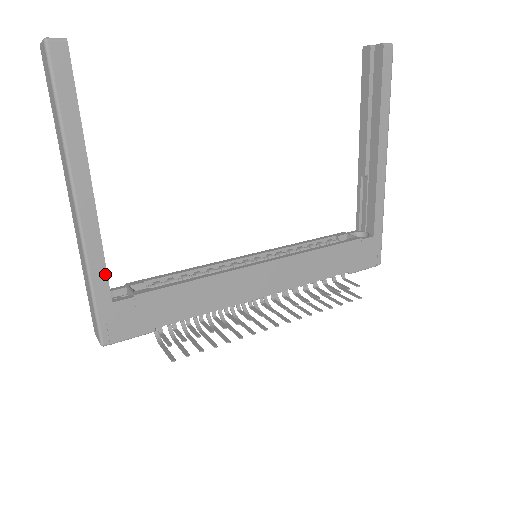
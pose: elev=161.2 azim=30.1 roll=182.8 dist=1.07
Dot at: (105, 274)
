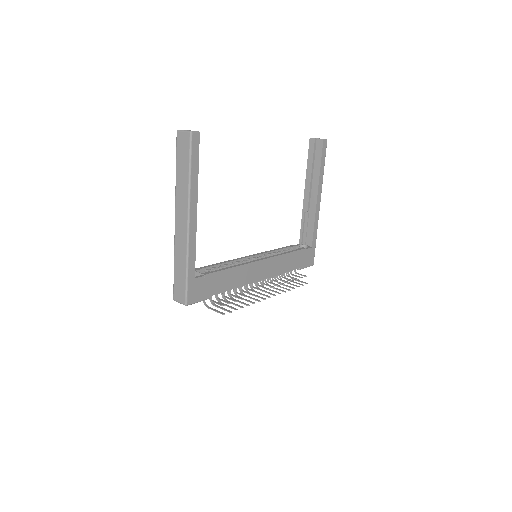
Dot at: (194, 261)
